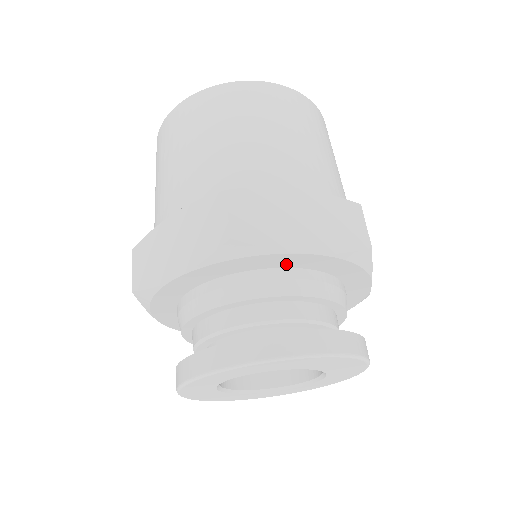
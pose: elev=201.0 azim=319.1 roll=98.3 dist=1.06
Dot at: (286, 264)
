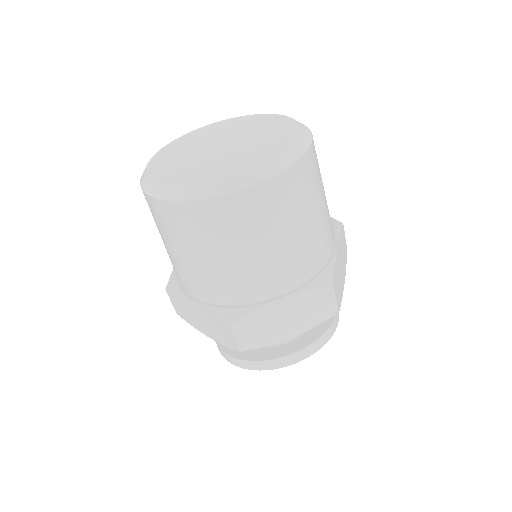
Dot at: occluded
